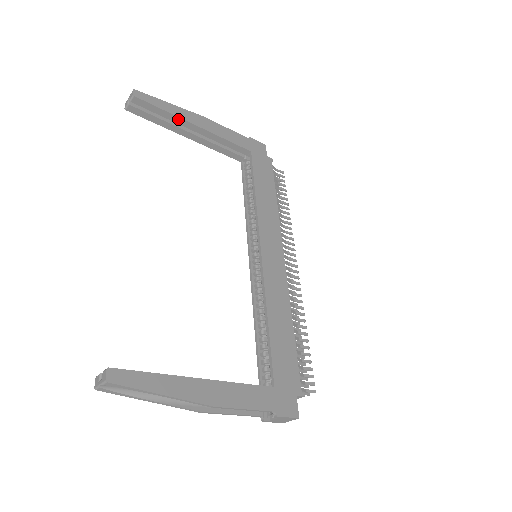
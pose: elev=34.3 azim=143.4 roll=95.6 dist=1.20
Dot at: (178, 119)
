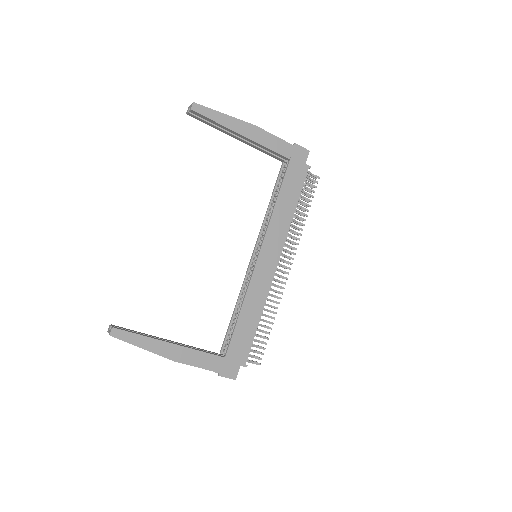
Dot at: (227, 129)
